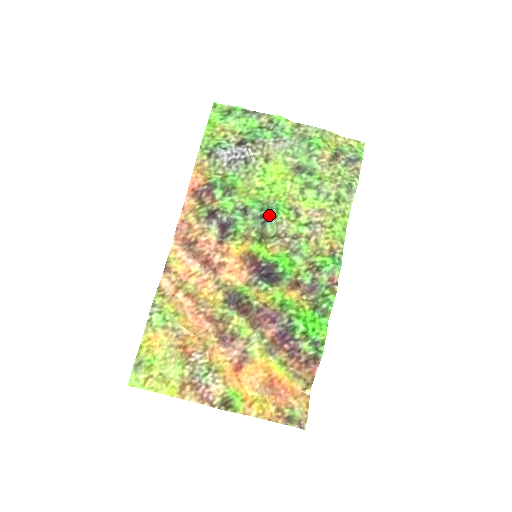
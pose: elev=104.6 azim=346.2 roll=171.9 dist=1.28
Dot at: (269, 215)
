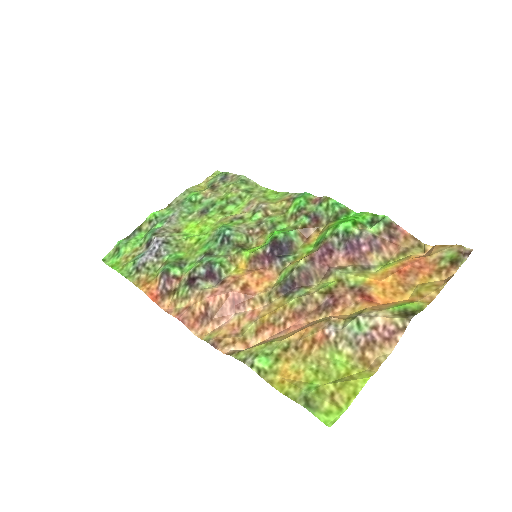
Dot at: (224, 234)
